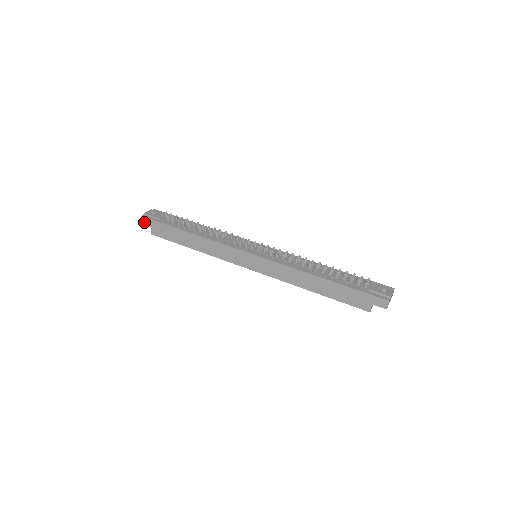
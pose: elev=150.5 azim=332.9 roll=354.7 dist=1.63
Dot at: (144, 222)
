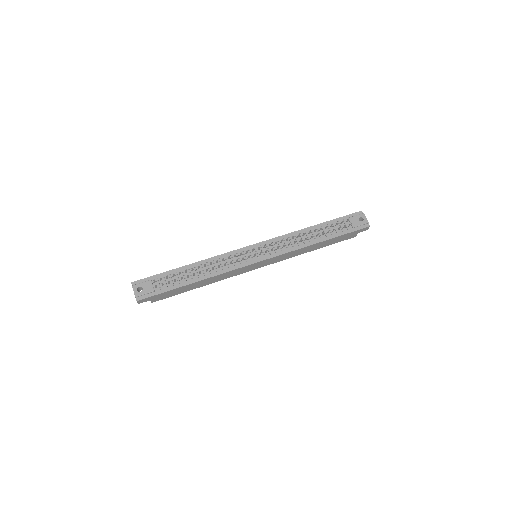
Dot at: (141, 302)
